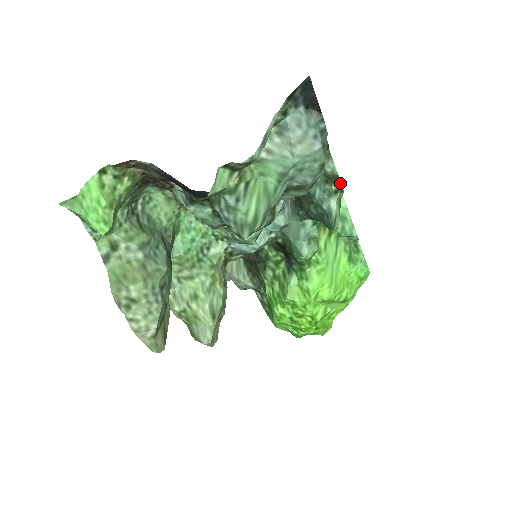
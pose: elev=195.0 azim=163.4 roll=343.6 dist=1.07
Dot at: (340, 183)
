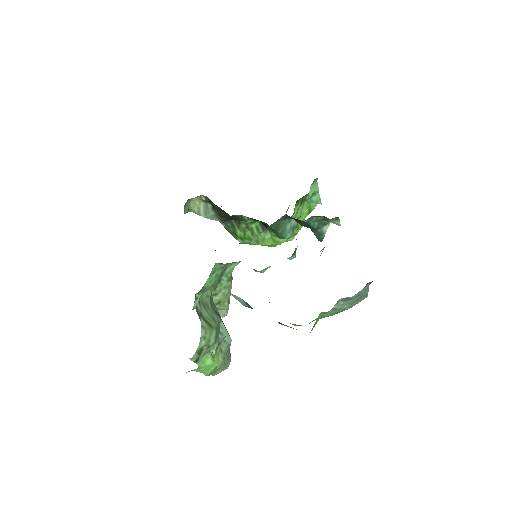
Dot at: occluded
